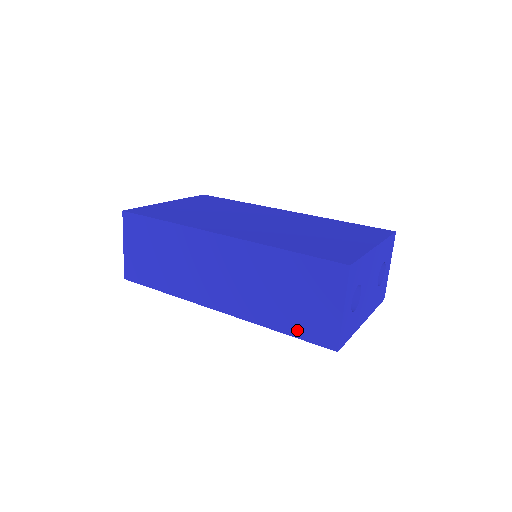
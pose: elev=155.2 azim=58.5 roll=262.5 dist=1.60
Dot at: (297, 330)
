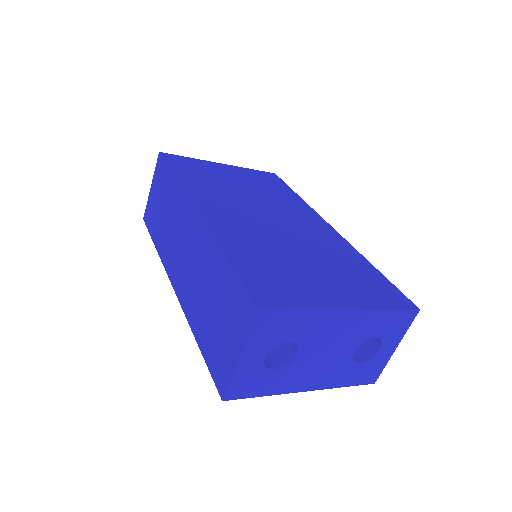
Dot at: (207, 351)
